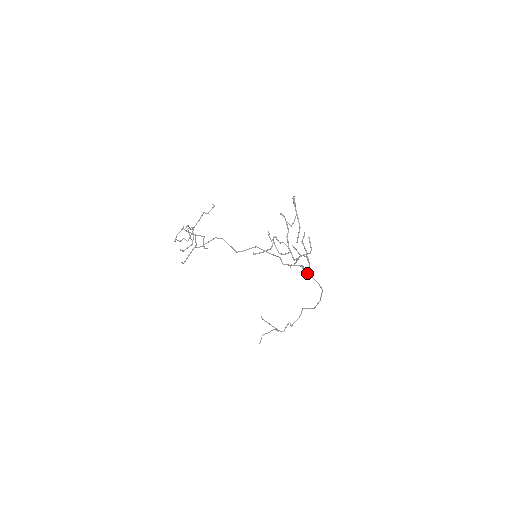
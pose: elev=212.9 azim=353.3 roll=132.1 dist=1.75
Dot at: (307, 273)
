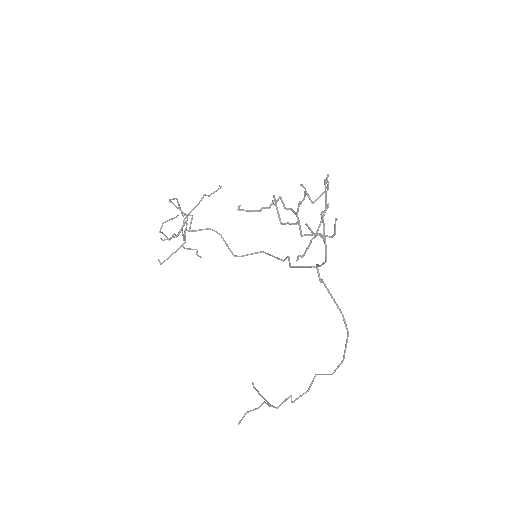
Dot at: (325, 286)
